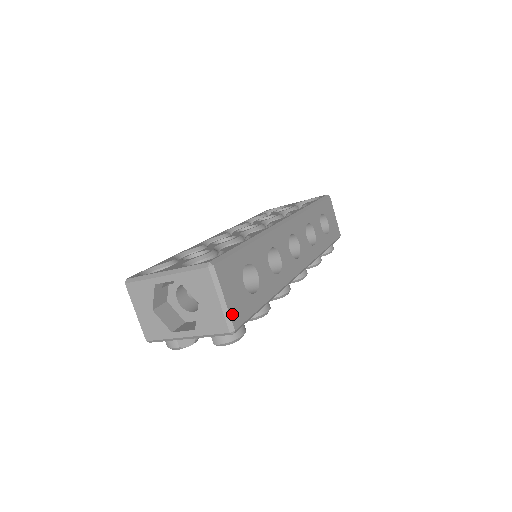
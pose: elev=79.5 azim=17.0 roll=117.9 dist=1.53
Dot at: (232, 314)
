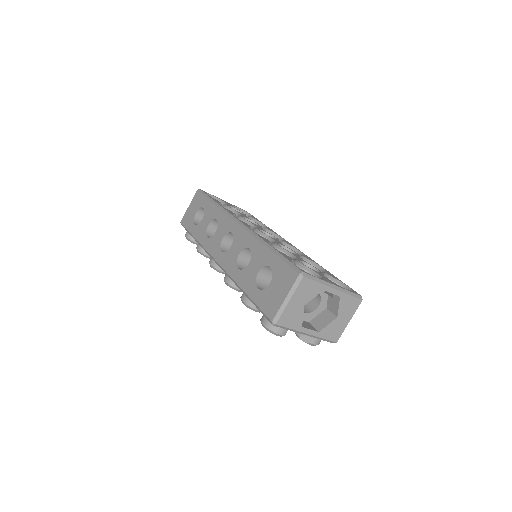
Dot at: occluded
